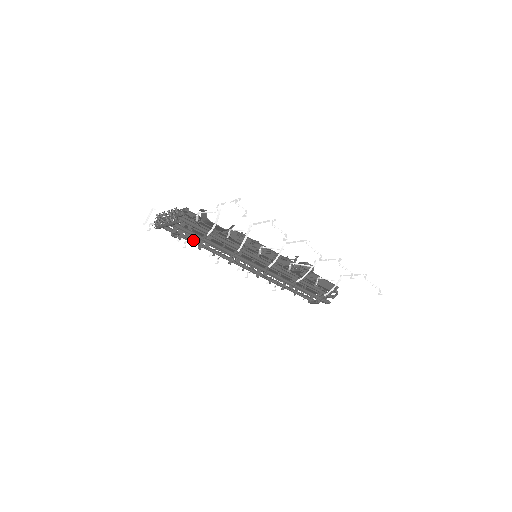
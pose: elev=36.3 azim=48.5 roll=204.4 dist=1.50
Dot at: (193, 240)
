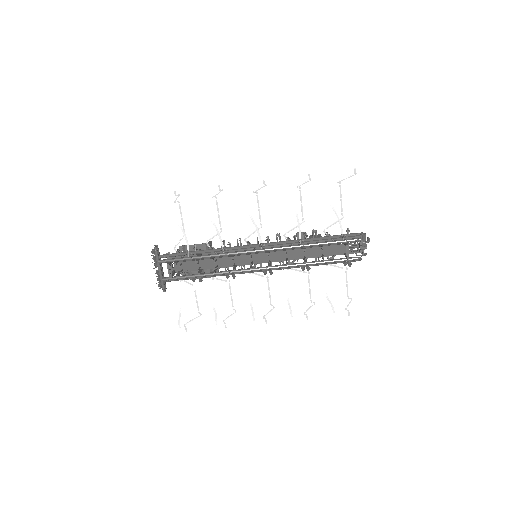
Dot at: (192, 275)
